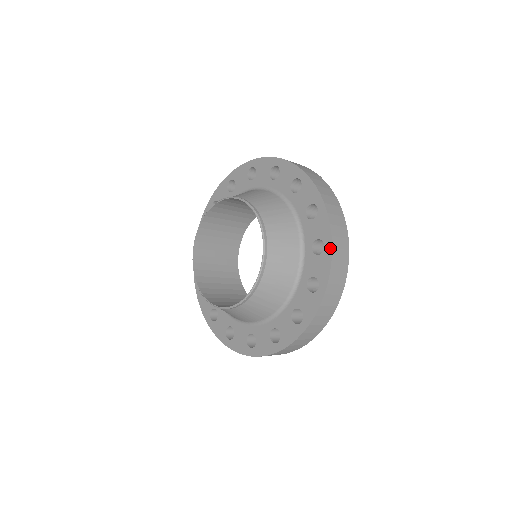
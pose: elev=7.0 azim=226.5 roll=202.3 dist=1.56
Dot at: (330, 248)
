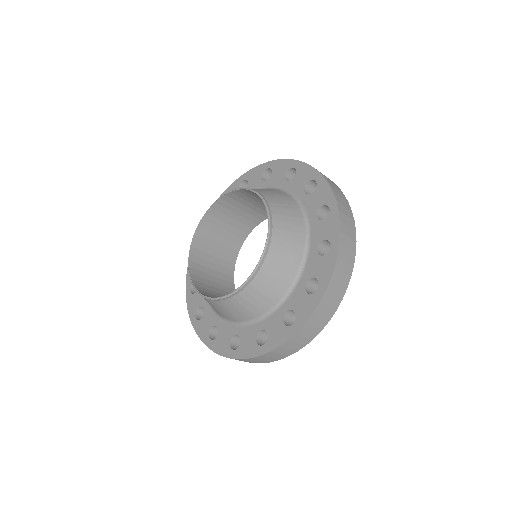
Dot at: (298, 162)
